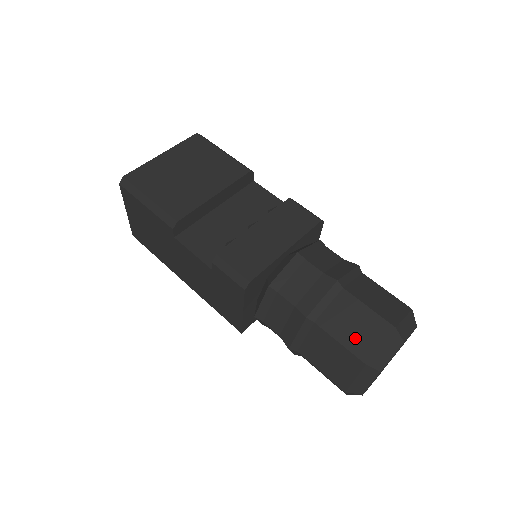
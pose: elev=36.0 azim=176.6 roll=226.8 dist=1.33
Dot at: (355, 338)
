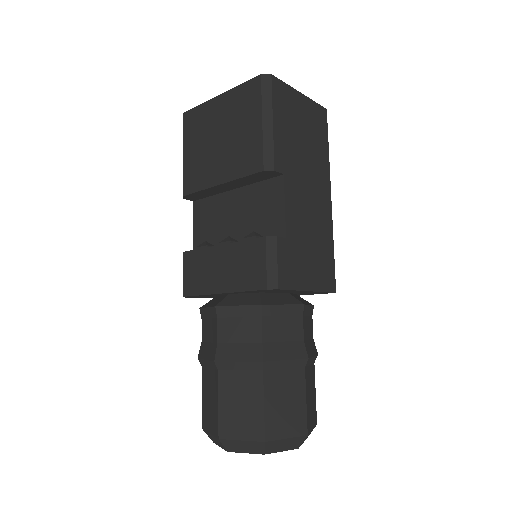
Dot at: (206, 408)
